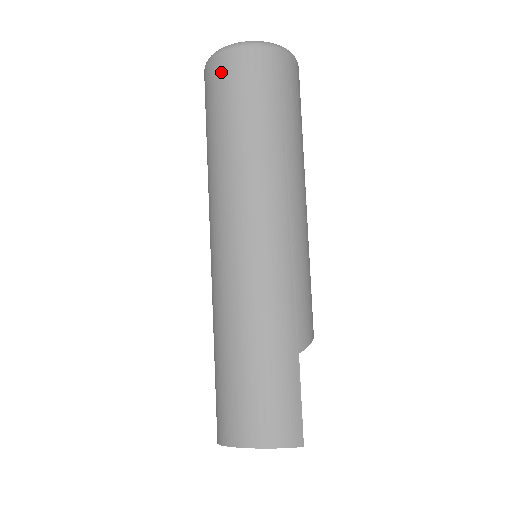
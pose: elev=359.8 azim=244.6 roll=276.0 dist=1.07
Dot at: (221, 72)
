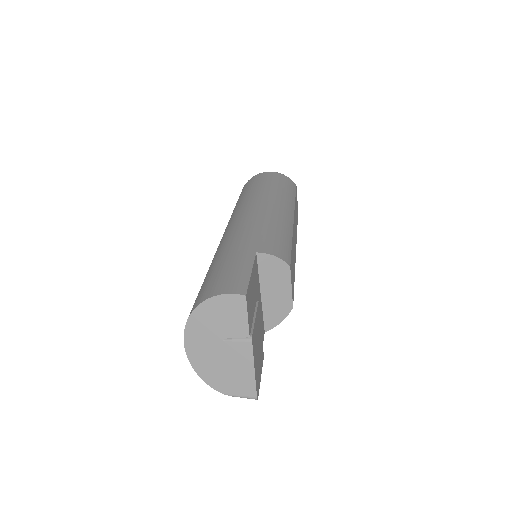
Dot at: occluded
